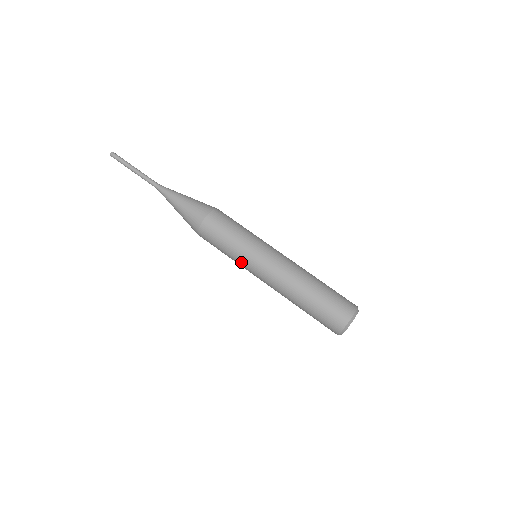
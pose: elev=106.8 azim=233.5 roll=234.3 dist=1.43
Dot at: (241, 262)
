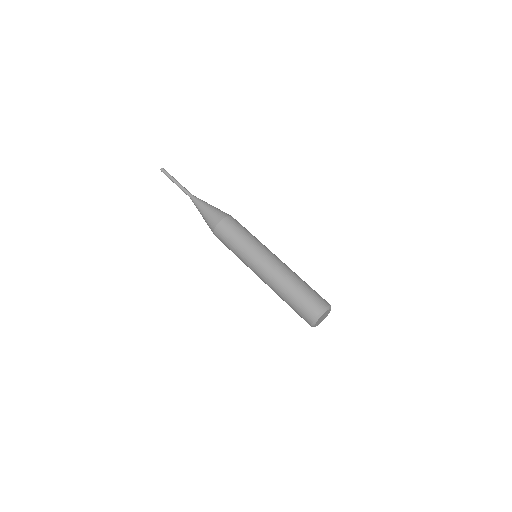
Dot at: occluded
